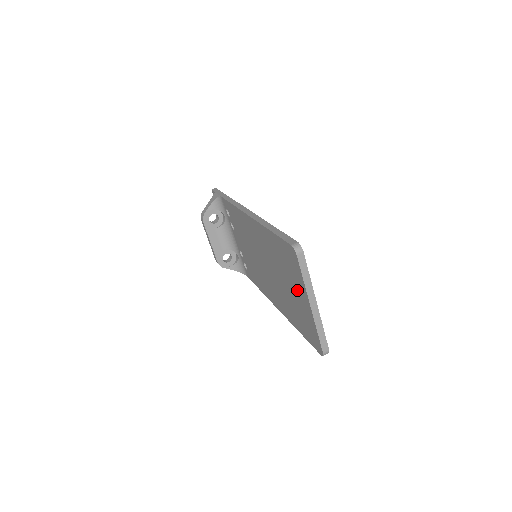
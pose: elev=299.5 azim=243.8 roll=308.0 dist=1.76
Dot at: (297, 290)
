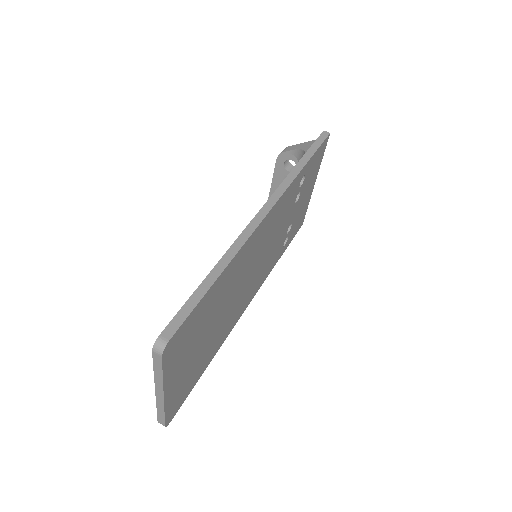
Dot at: occluded
